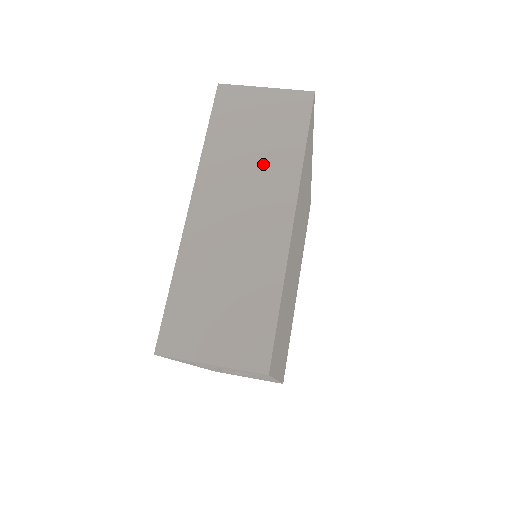
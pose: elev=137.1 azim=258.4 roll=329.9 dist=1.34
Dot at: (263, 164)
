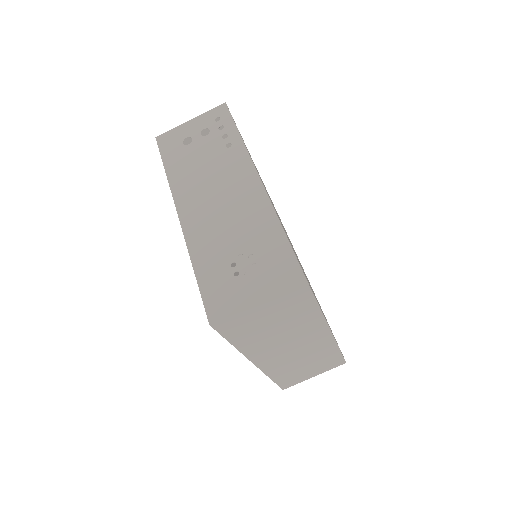
Dot at: (291, 329)
